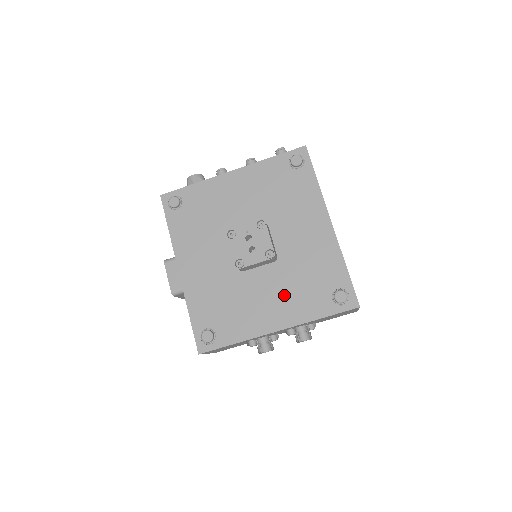
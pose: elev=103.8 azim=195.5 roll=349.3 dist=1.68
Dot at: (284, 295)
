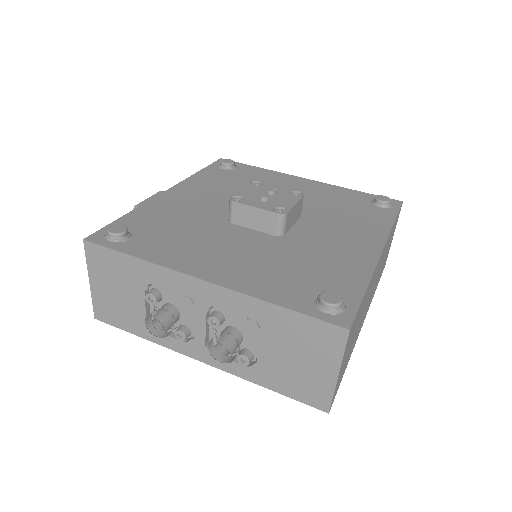
Dot at: (254, 261)
